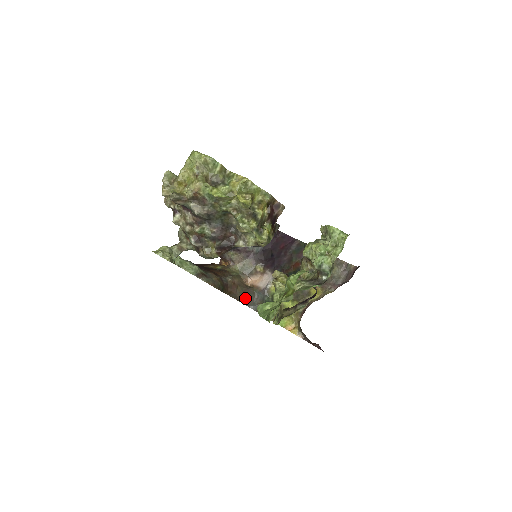
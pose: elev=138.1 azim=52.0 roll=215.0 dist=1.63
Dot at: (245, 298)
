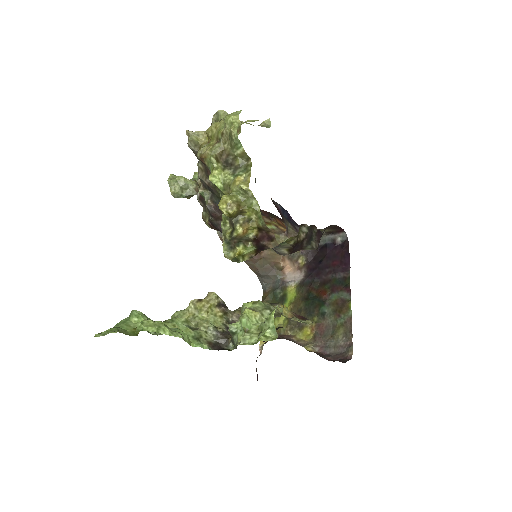
Dot at: (261, 273)
